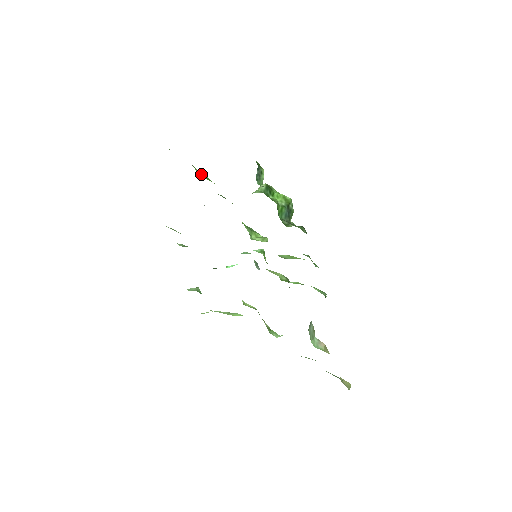
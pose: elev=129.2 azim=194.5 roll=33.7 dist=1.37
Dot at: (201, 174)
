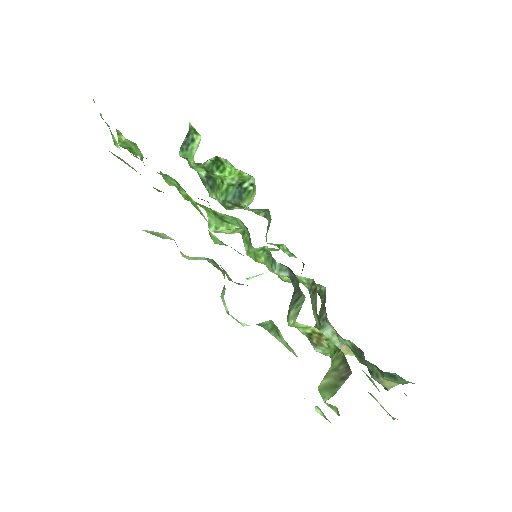
Dot at: (125, 142)
